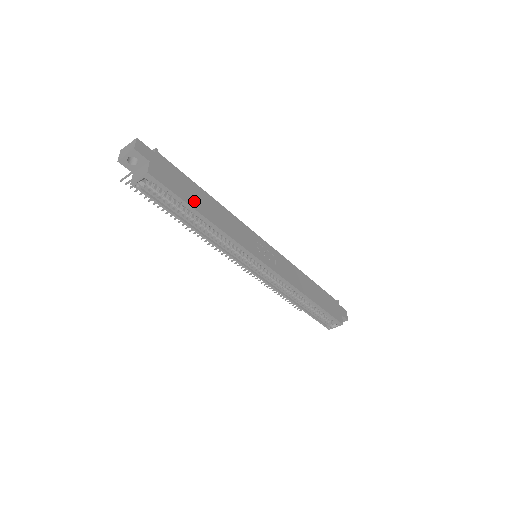
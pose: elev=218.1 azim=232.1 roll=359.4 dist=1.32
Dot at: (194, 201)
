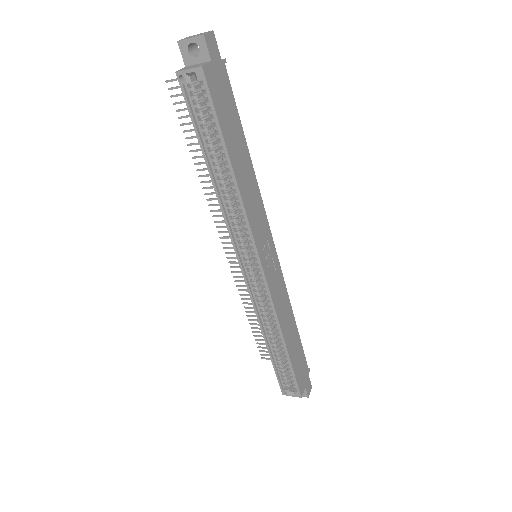
Dot at: (230, 140)
